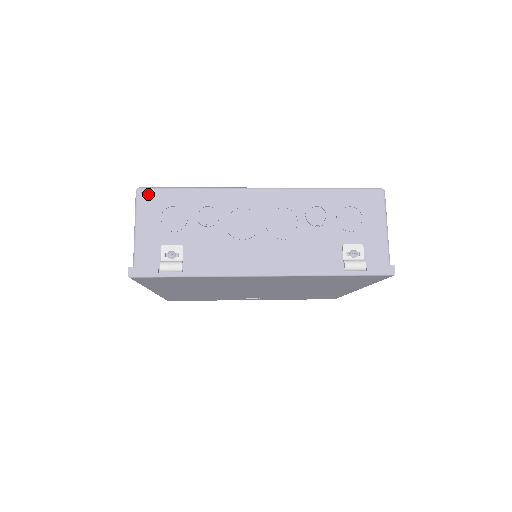
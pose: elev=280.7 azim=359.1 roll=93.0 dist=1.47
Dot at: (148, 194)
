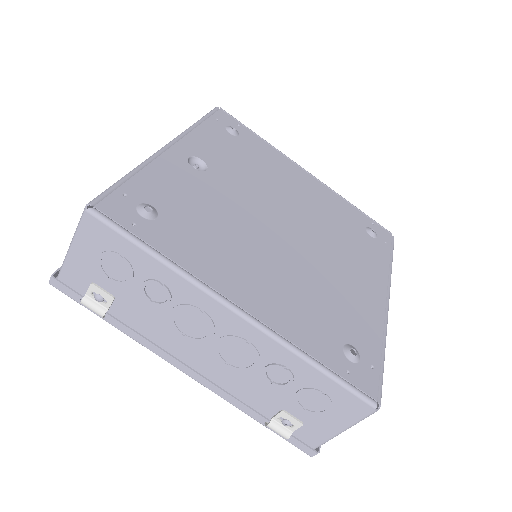
Dot at: (96, 225)
